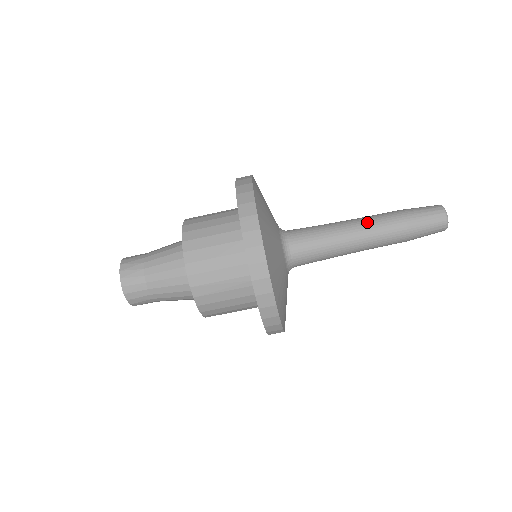
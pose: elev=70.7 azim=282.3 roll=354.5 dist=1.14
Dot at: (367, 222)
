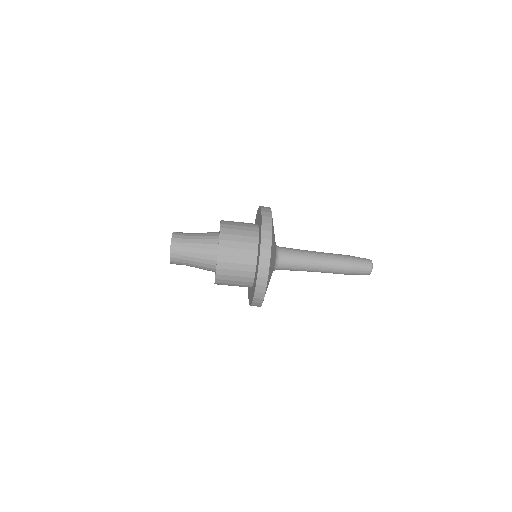
Dot at: (327, 264)
